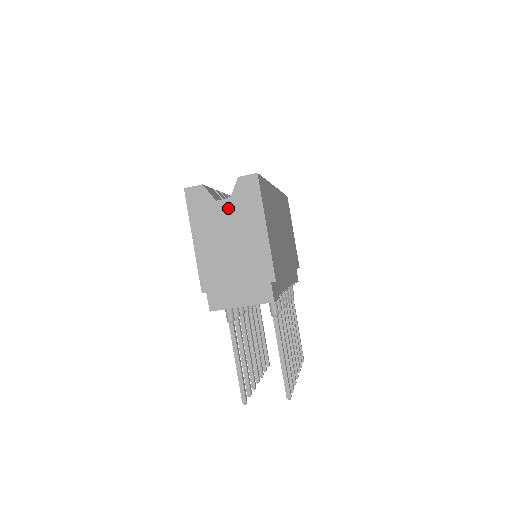
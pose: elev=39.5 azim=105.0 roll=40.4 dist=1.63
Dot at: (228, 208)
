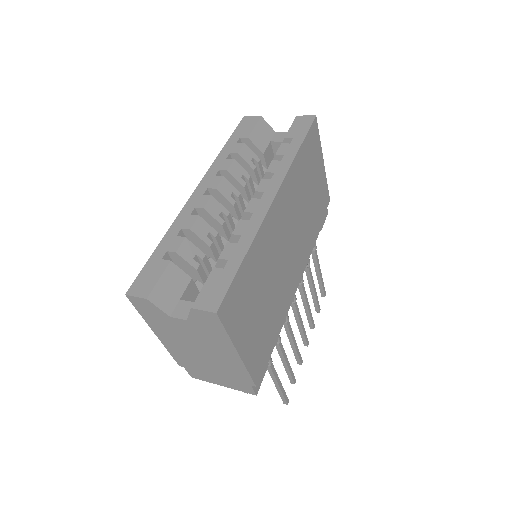
Dot at: (187, 327)
